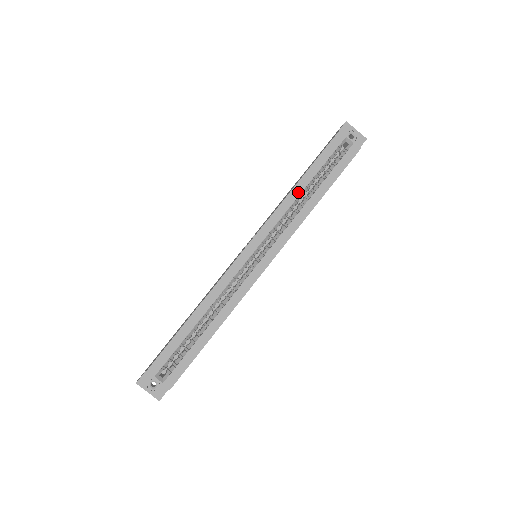
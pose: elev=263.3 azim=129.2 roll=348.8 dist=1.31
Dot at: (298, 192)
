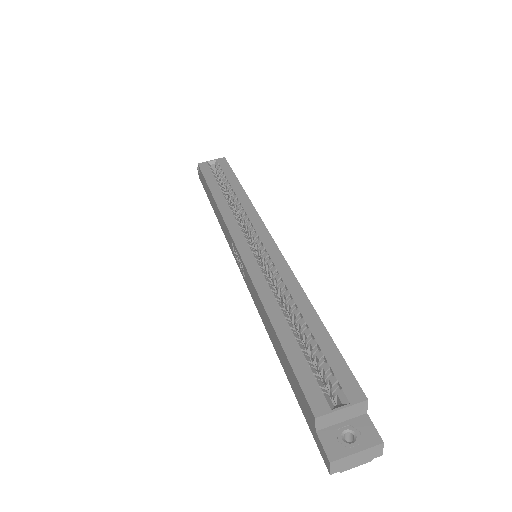
Dot at: (221, 198)
